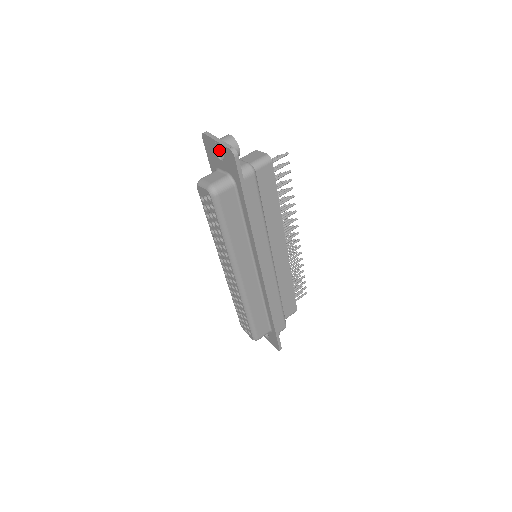
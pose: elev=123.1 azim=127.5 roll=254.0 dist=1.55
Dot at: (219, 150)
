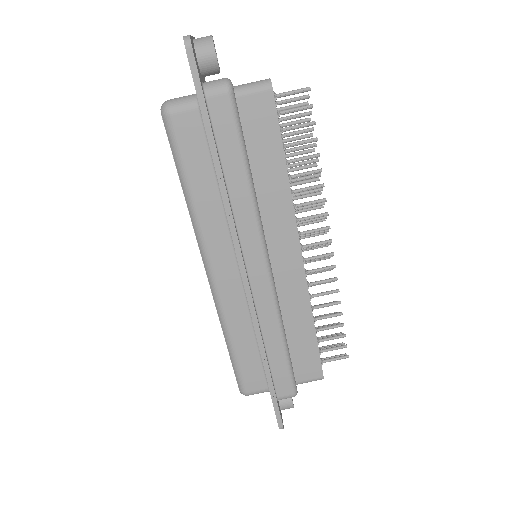
Dot at: occluded
